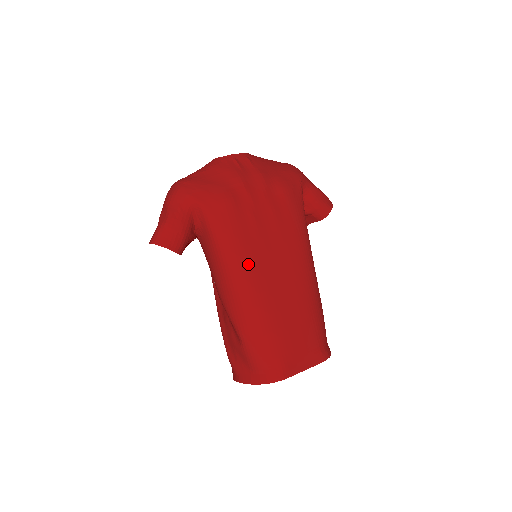
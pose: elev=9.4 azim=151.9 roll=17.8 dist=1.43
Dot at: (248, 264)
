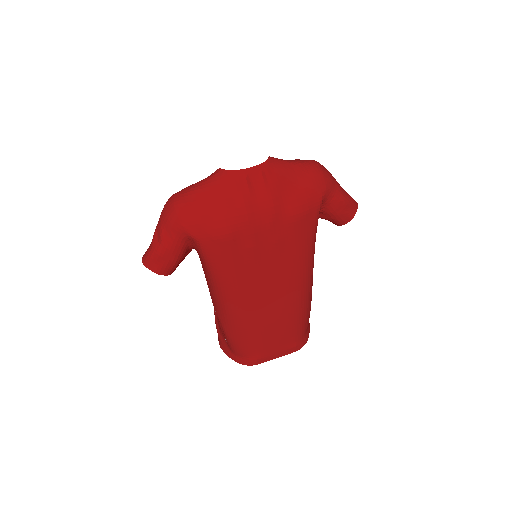
Dot at: (238, 290)
